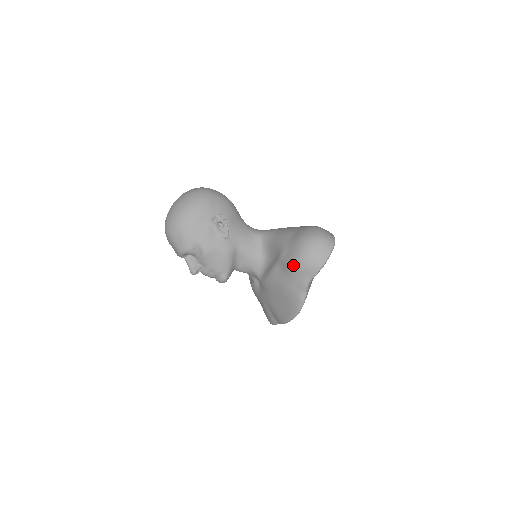
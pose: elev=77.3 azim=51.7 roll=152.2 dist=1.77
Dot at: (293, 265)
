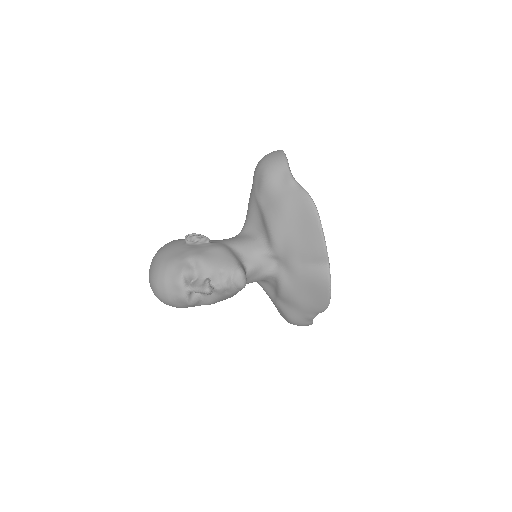
Dot at: (266, 179)
